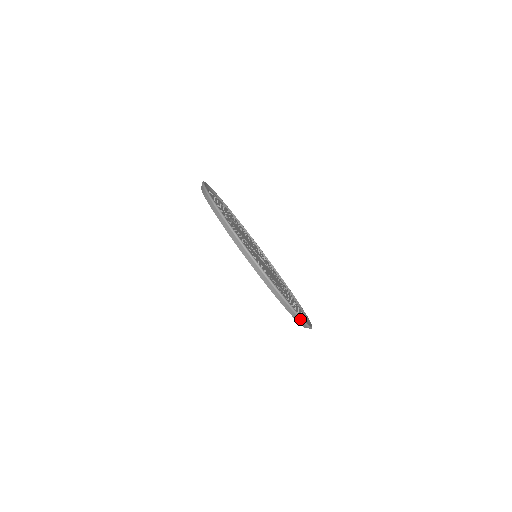
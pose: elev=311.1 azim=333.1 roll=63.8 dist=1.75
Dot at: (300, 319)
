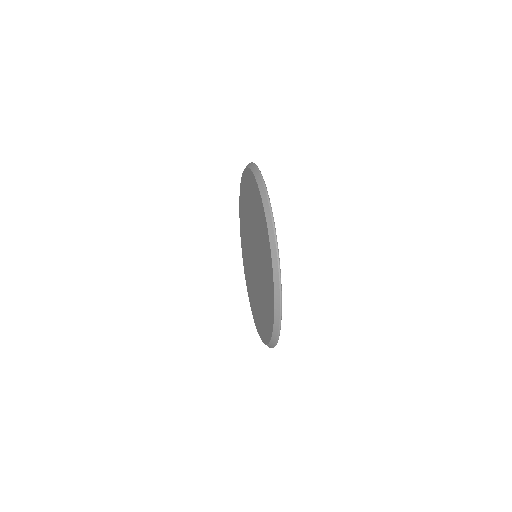
Dot at: occluded
